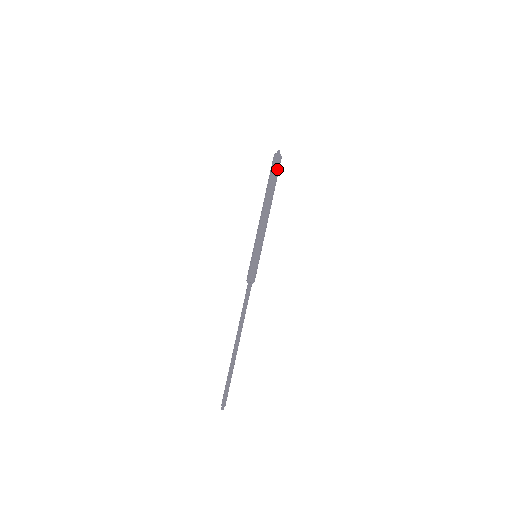
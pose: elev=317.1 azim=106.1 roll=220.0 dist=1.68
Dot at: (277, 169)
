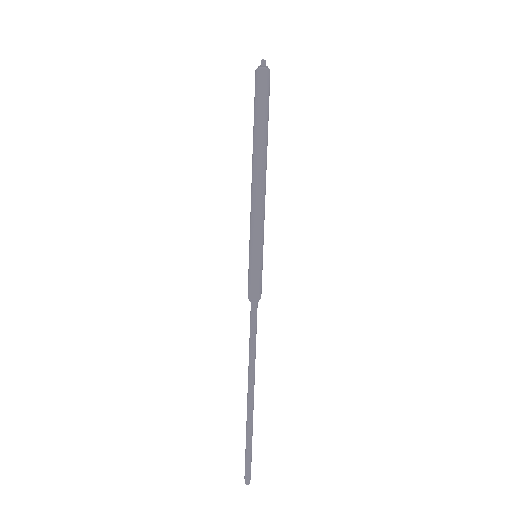
Dot at: (263, 97)
